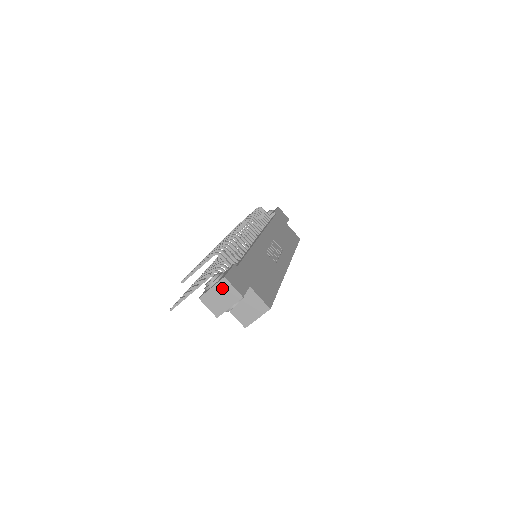
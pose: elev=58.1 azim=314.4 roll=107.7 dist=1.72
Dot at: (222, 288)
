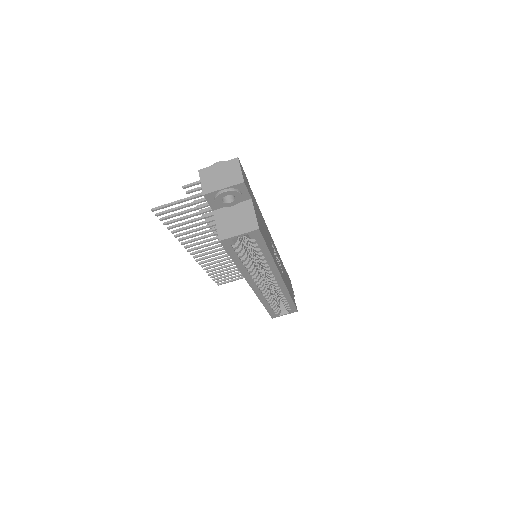
Dot at: (229, 167)
